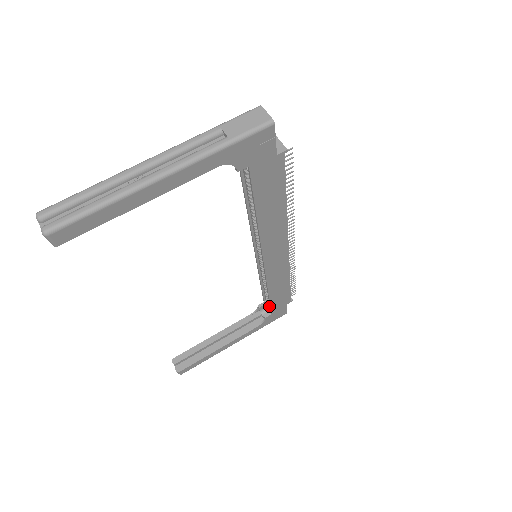
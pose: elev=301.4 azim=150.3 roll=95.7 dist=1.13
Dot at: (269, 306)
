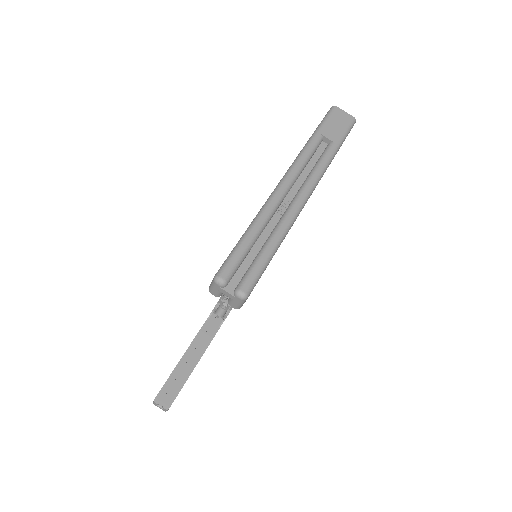
Dot at: (228, 304)
